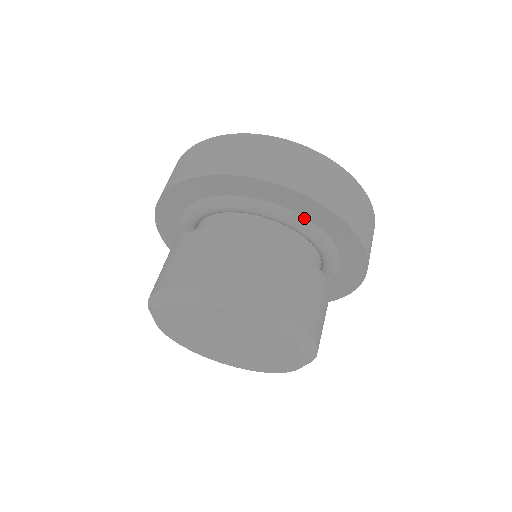
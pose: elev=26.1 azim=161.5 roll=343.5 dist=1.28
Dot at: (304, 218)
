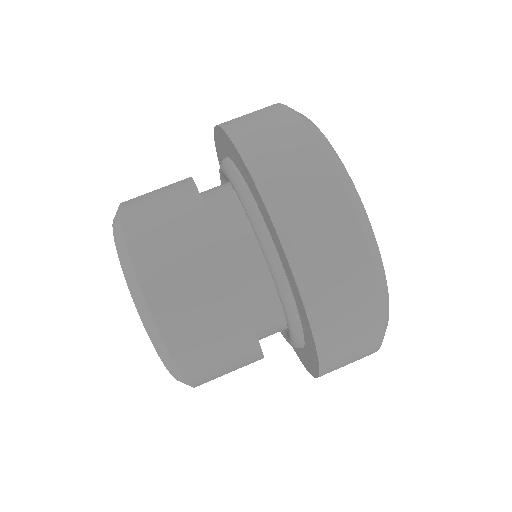
Dot at: (291, 294)
